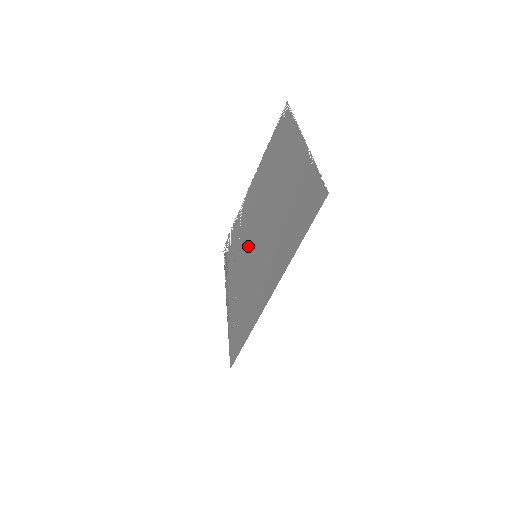
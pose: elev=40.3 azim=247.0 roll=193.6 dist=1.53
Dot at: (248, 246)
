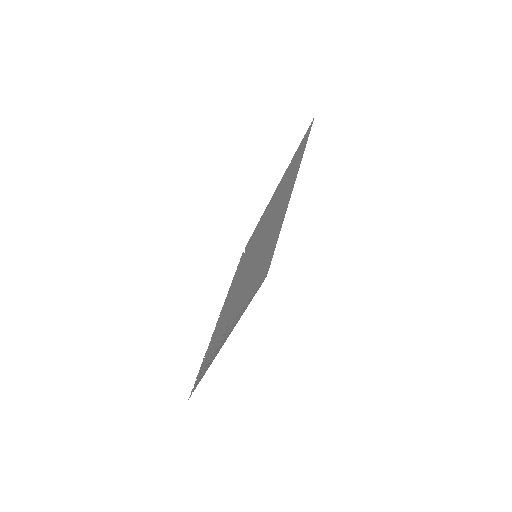
Dot at: (239, 289)
